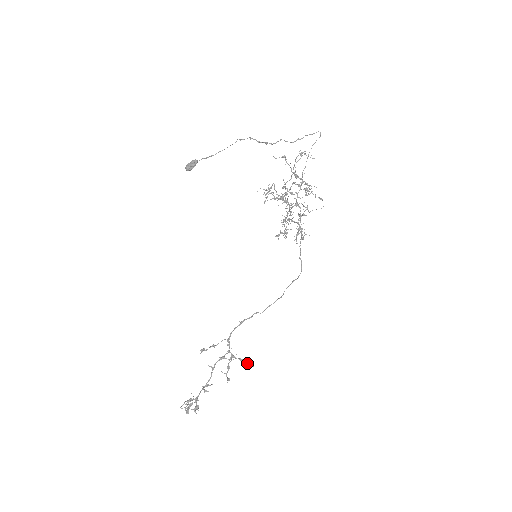
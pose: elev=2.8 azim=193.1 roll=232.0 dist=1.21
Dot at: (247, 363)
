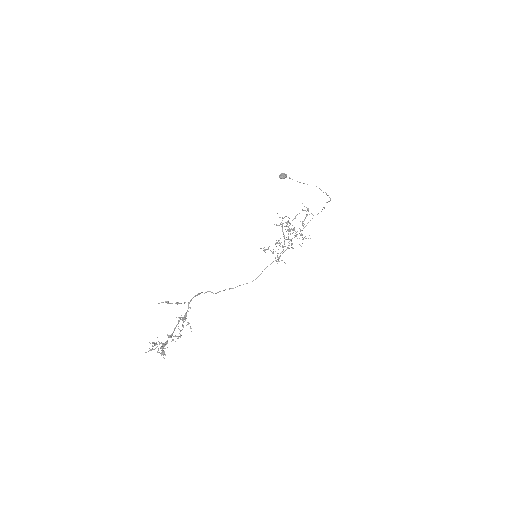
Dot at: (191, 328)
